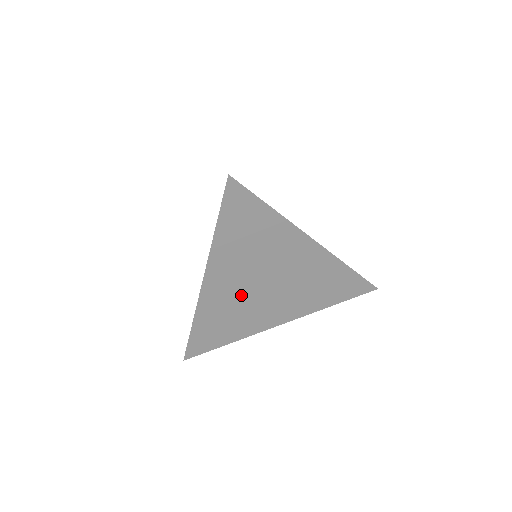
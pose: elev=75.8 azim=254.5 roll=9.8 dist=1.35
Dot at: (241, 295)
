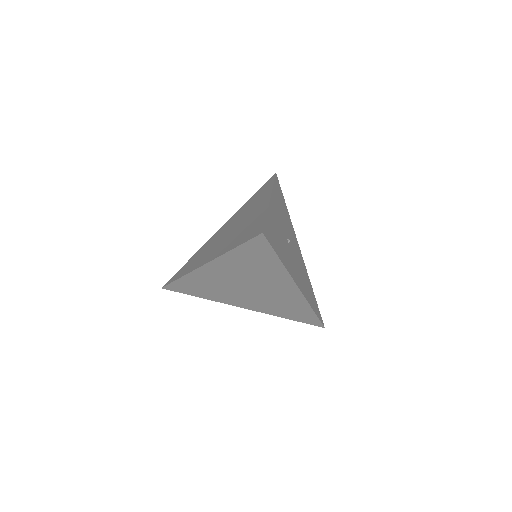
Dot at: (226, 283)
